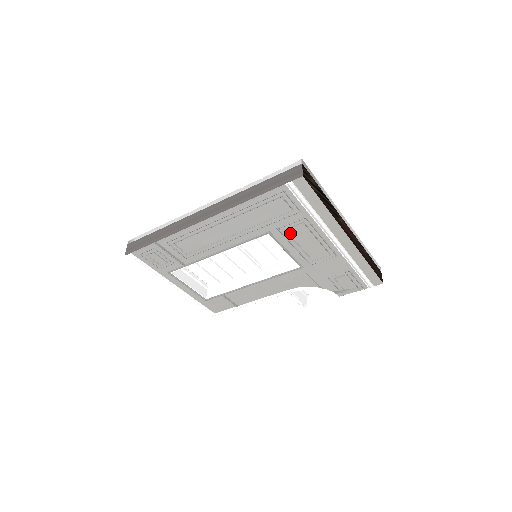
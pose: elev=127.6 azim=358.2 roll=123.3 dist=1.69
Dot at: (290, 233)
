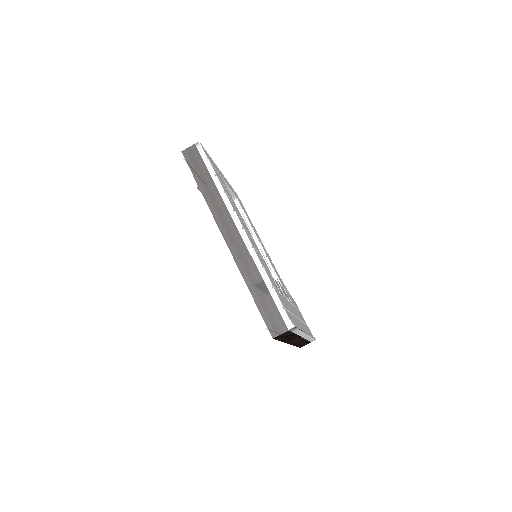
Dot at: occluded
